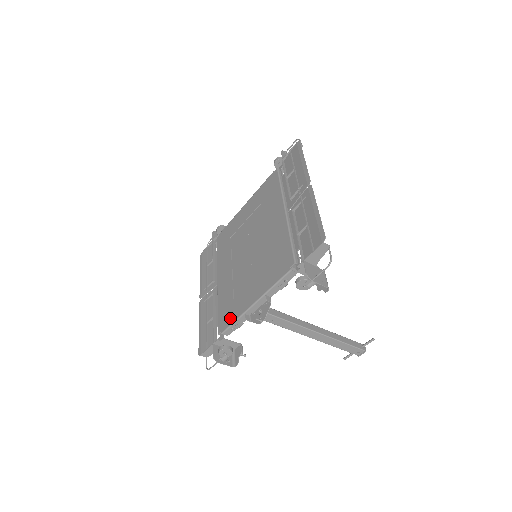
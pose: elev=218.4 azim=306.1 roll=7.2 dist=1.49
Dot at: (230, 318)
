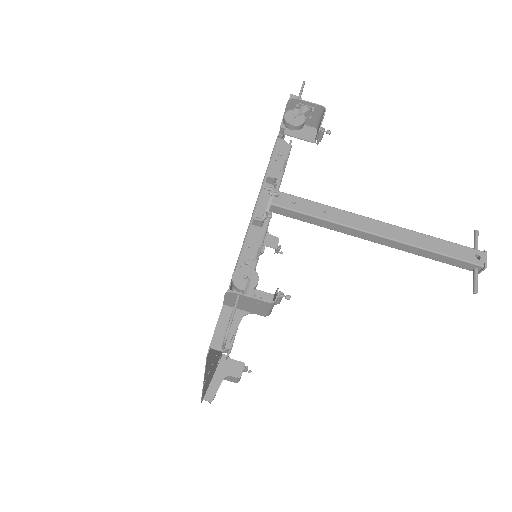
Dot at: occluded
